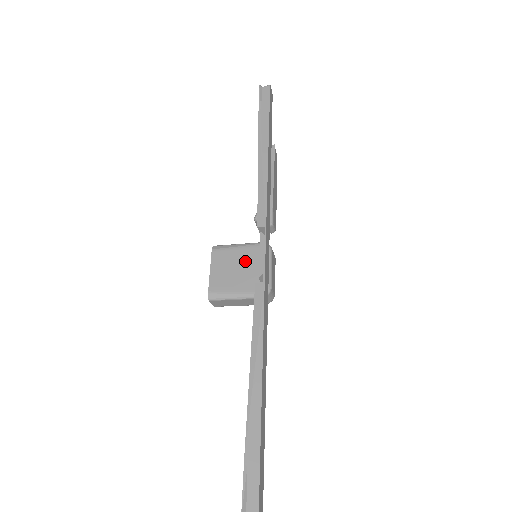
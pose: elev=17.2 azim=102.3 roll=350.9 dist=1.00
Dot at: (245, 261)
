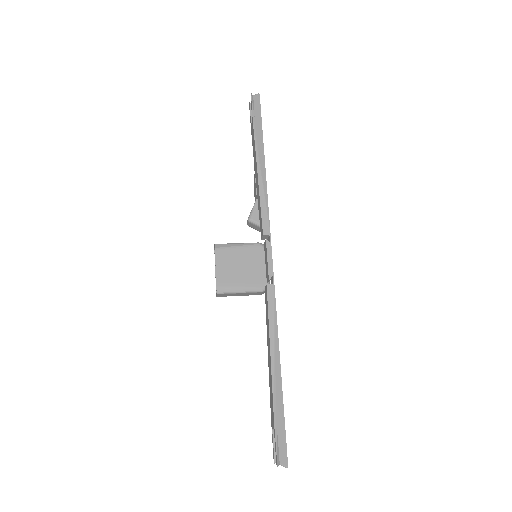
Dot at: (246, 260)
